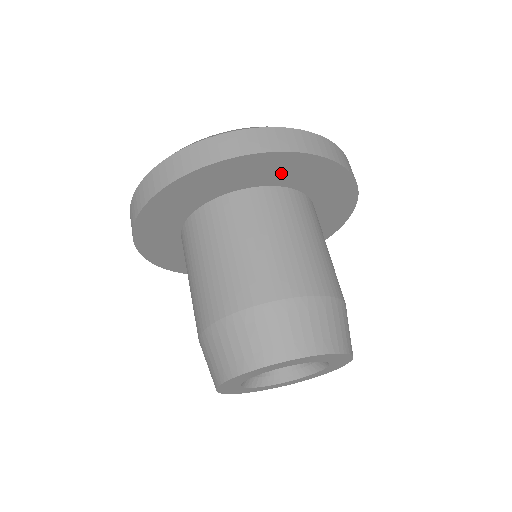
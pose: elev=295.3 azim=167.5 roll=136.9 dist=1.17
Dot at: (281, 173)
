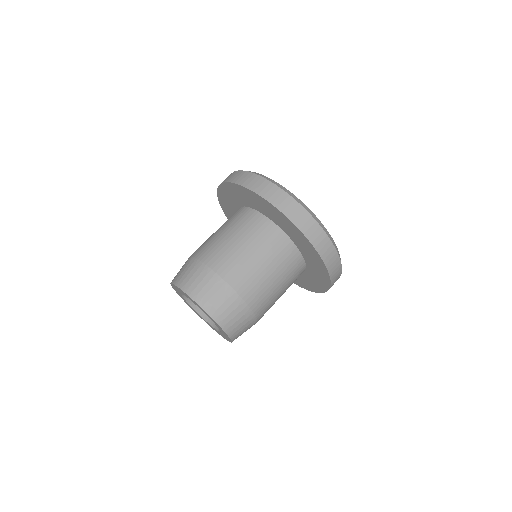
Dot at: (263, 208)
